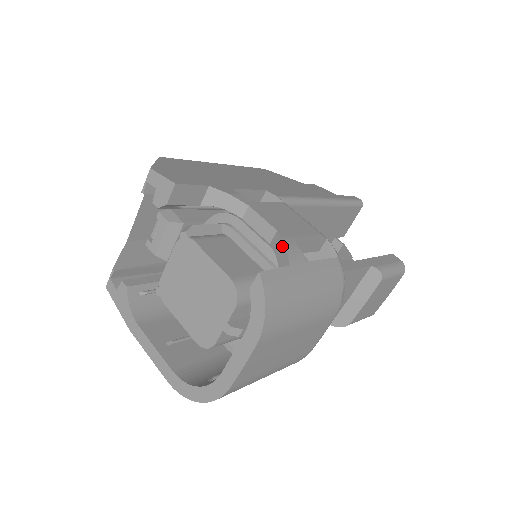
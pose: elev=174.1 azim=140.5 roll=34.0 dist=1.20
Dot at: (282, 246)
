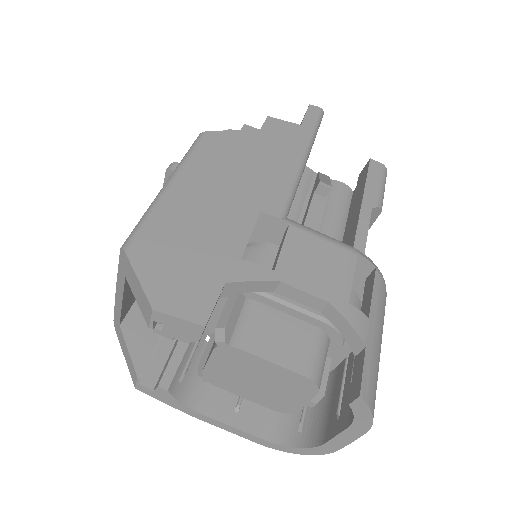
Dot at: (345, 323)
